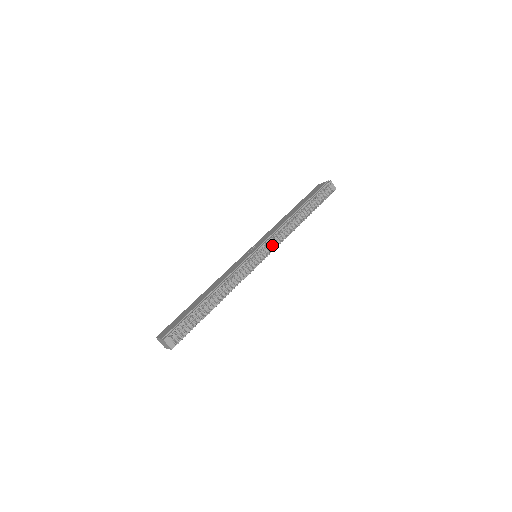
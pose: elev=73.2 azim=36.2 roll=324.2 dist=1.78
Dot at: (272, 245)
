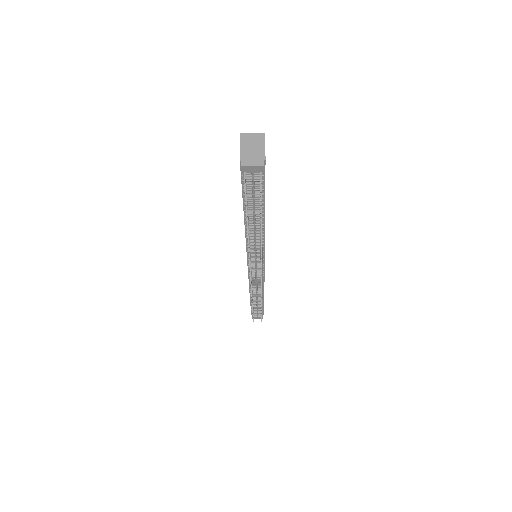
Dot at: (257, 257)
